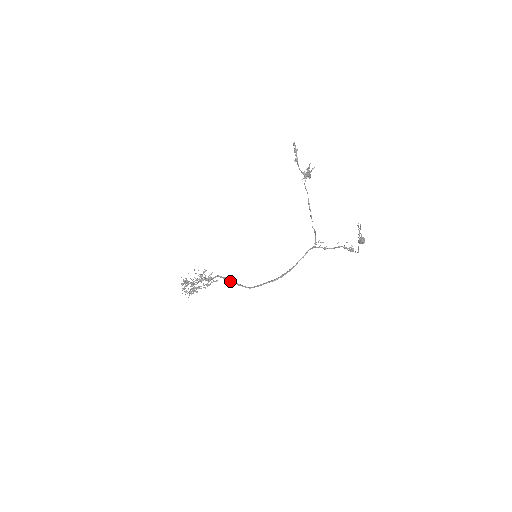
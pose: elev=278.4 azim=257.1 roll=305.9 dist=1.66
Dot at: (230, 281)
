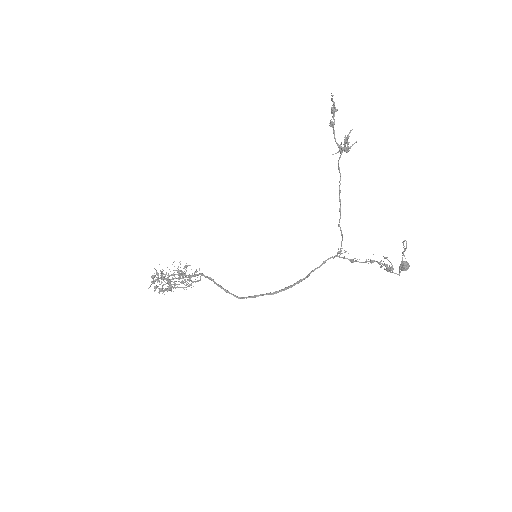
Dot at: (215, 283)
